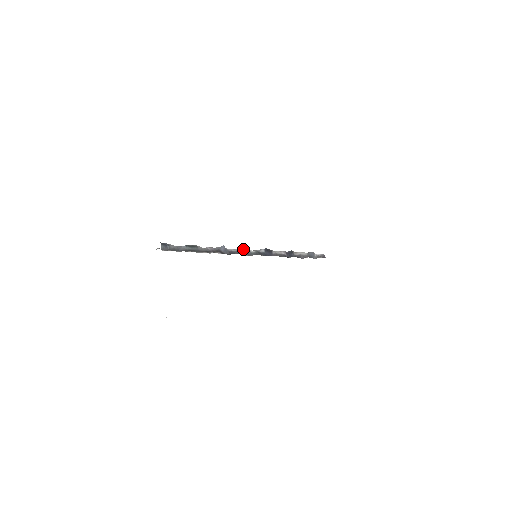
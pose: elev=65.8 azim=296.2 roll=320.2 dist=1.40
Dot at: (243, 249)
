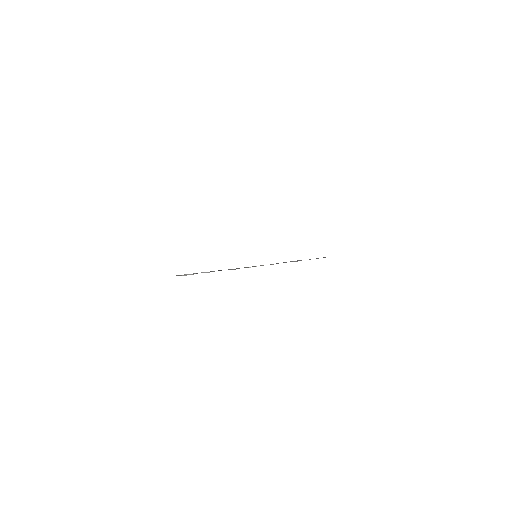
Dot at: occluded
